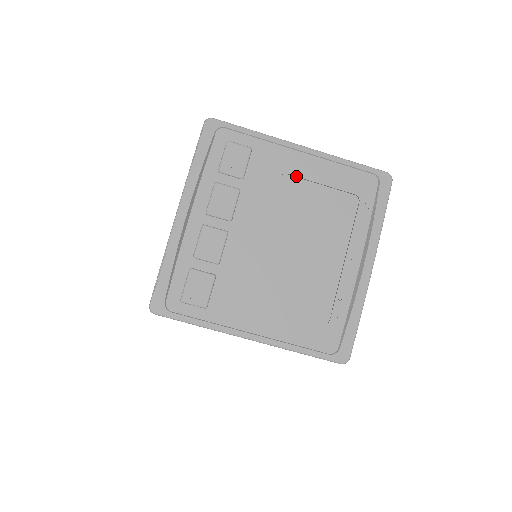
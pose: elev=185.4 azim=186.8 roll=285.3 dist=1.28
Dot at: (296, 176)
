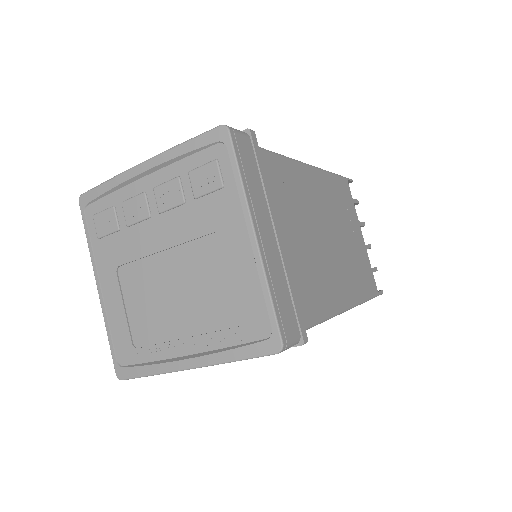
Dot at: (225, 247)
